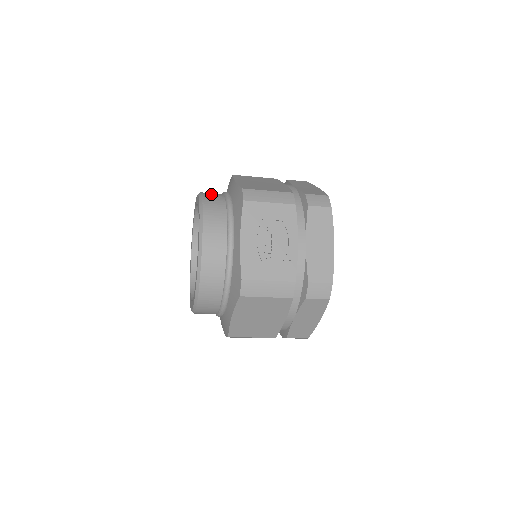
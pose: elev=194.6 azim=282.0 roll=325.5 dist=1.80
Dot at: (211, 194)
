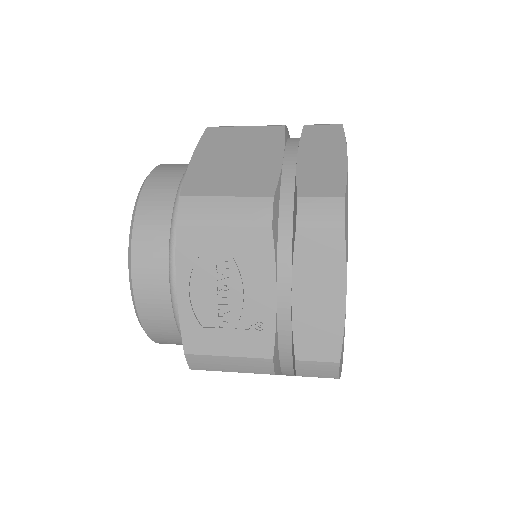
Dot at: (160, 180)
